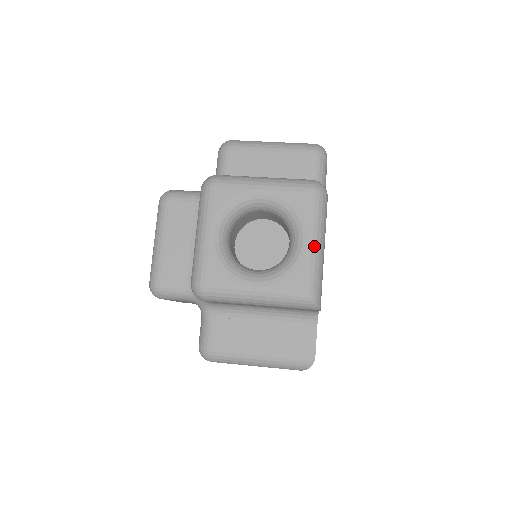
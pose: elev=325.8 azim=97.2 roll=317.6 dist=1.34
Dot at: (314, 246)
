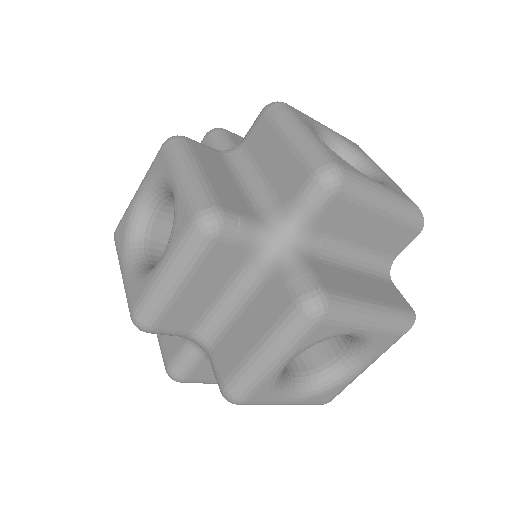
Dot at: occluded
